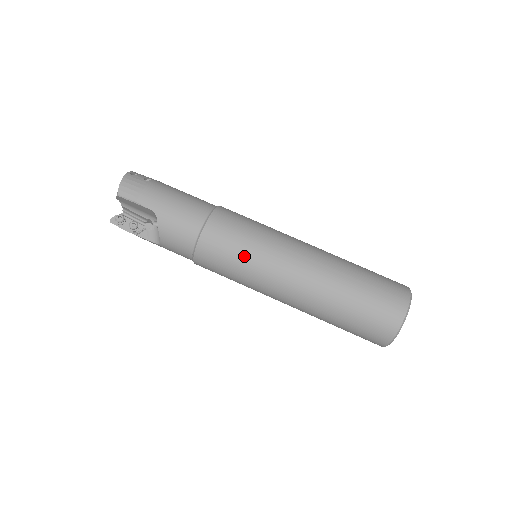
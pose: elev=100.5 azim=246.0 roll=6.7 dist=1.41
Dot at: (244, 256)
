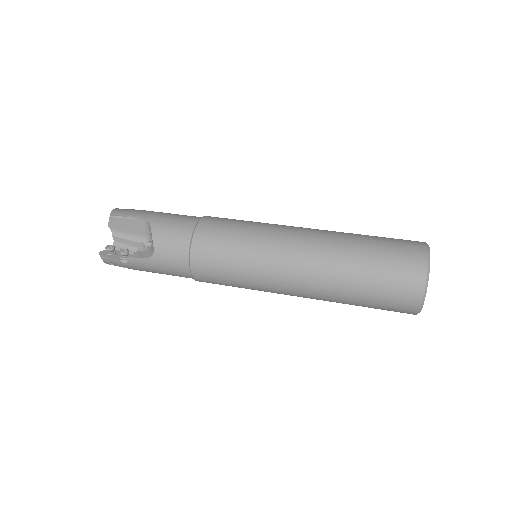
Dot at: (244, 235)
